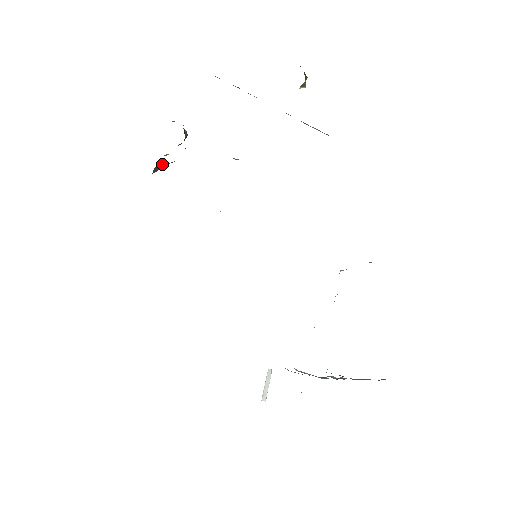
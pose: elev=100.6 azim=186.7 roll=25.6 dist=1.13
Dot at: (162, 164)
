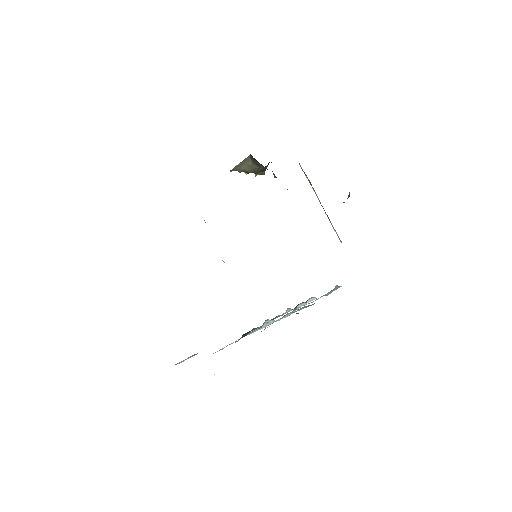
Dot at: (246, 164)
